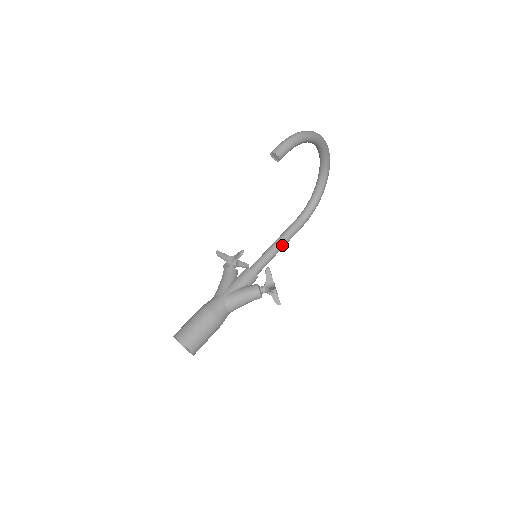
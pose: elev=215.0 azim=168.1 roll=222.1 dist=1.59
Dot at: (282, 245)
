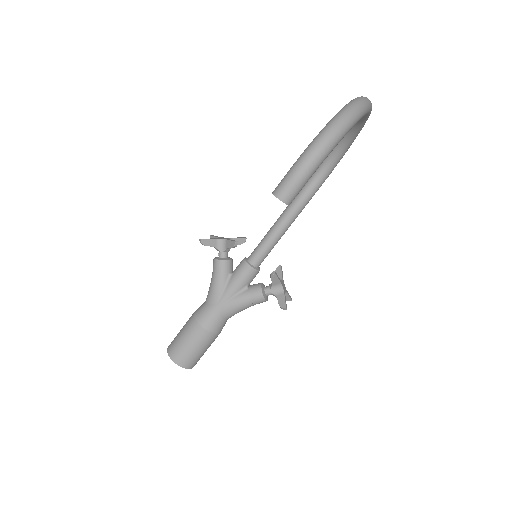
Dot at: (290, 224)
